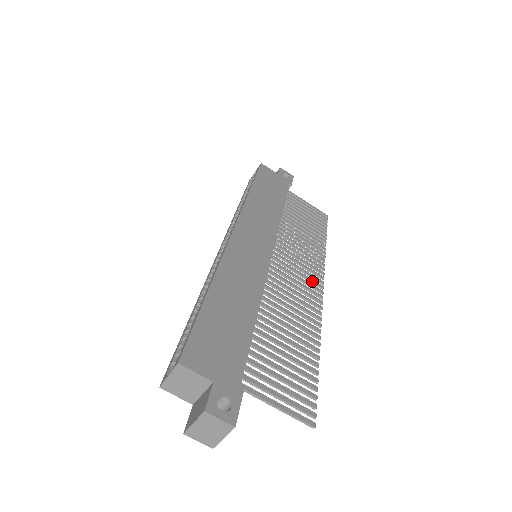
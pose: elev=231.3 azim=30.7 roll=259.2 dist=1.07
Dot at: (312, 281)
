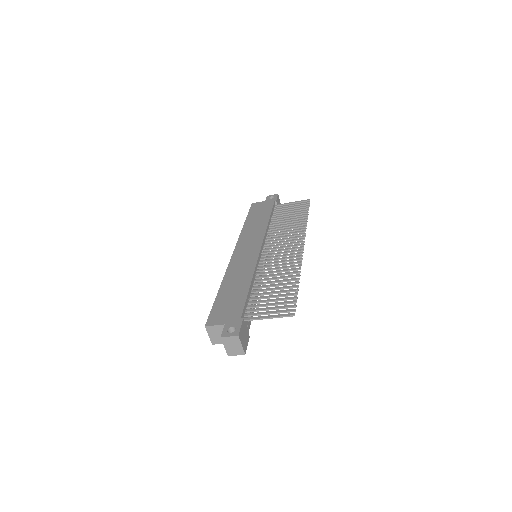
Dot at: (294, 246)
